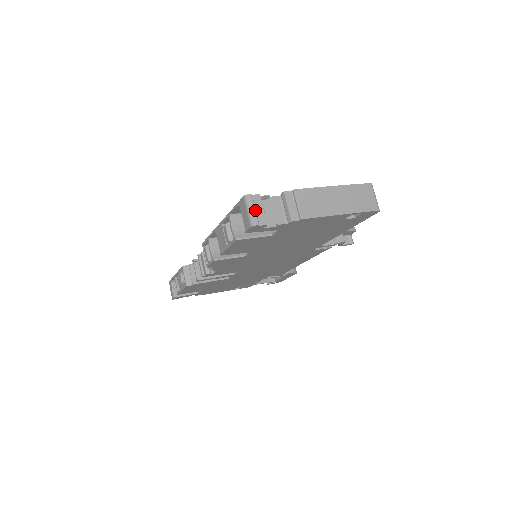
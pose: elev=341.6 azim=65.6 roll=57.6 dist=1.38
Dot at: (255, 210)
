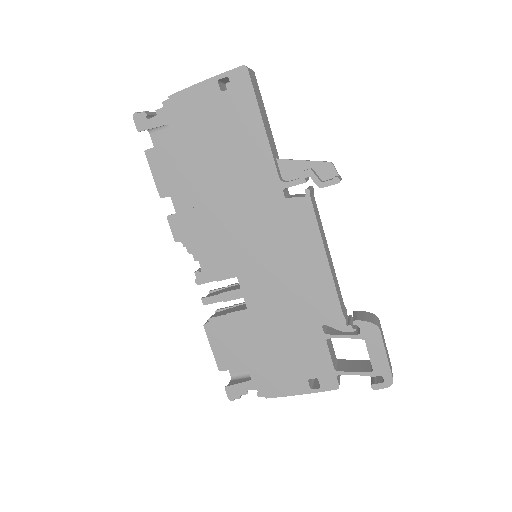
Dot at: occluded
